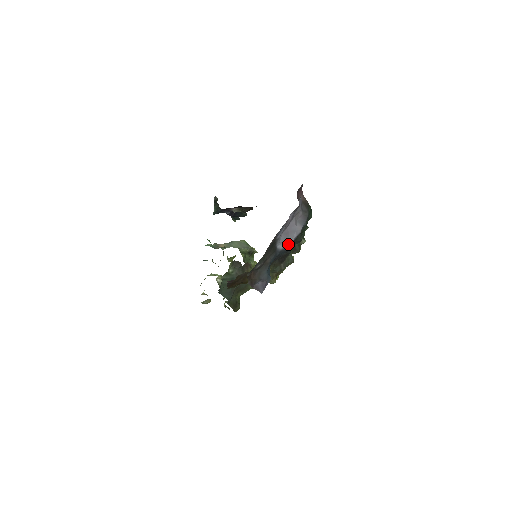
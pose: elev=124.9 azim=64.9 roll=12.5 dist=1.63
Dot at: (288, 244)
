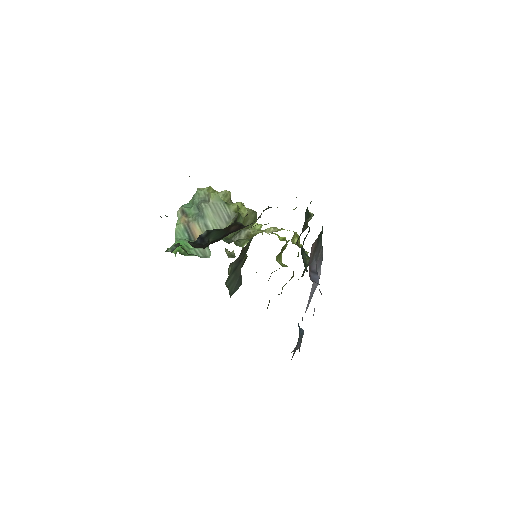
Dot at: (311, 298)
